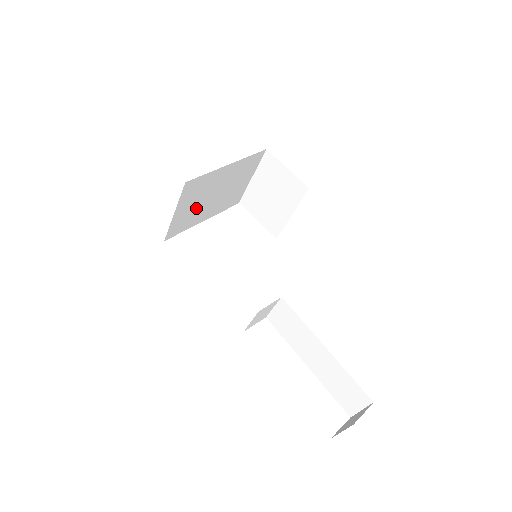
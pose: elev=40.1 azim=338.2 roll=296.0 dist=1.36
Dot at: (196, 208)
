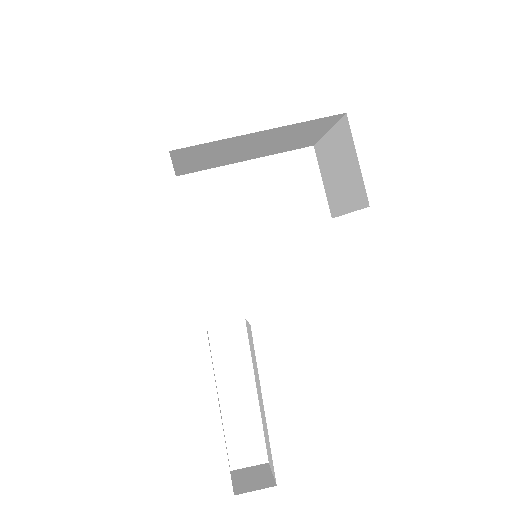
Dot at: (218, 157)
